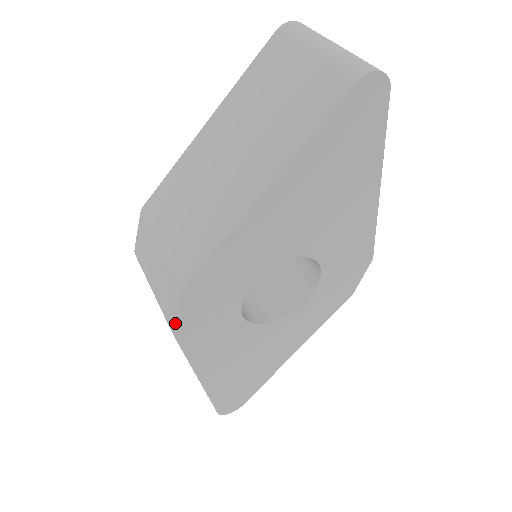
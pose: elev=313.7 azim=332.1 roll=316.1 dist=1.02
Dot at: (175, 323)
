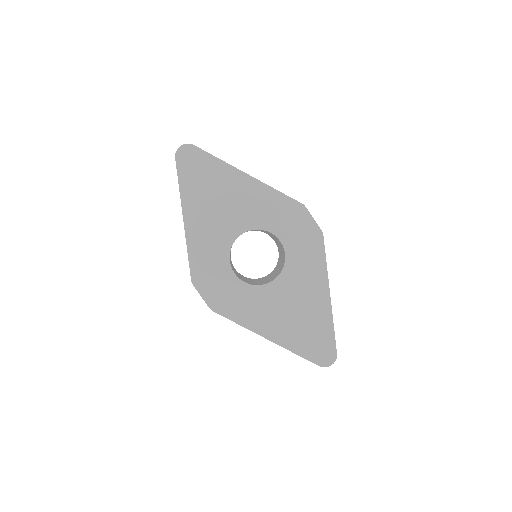
Dot at: (207, 304)
